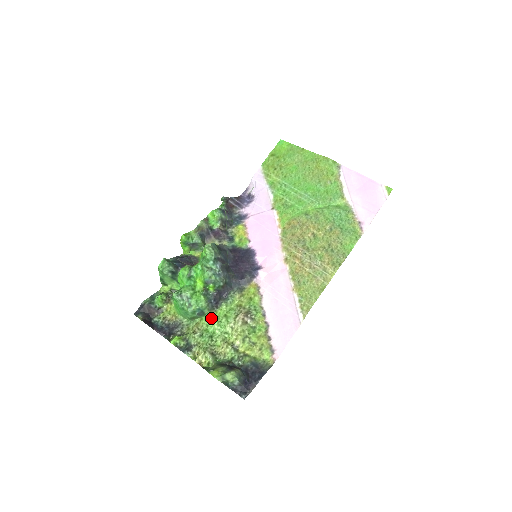
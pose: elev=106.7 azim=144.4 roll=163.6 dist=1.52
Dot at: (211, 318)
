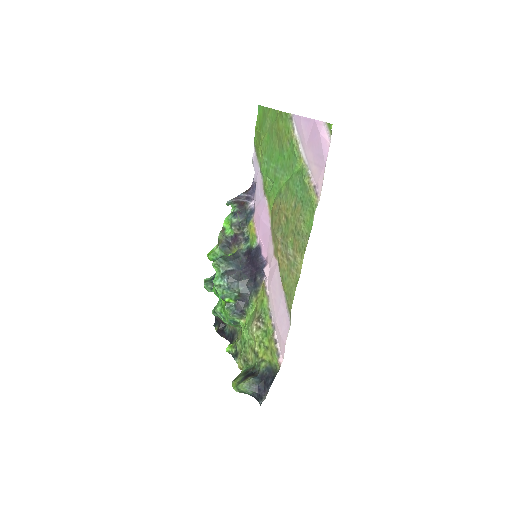
Dot at: (243, 325)
